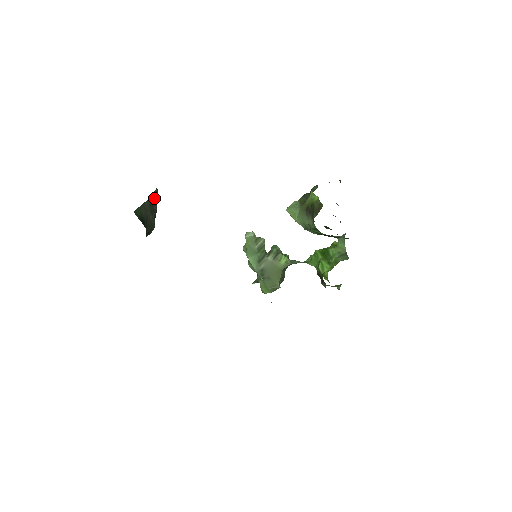
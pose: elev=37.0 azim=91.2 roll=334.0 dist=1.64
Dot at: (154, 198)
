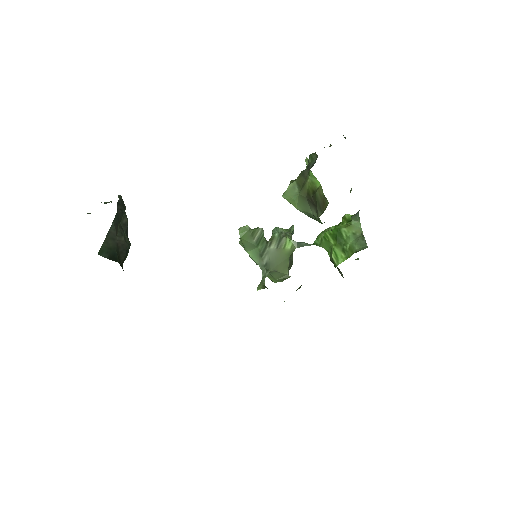
Dot at: (120, 209)
